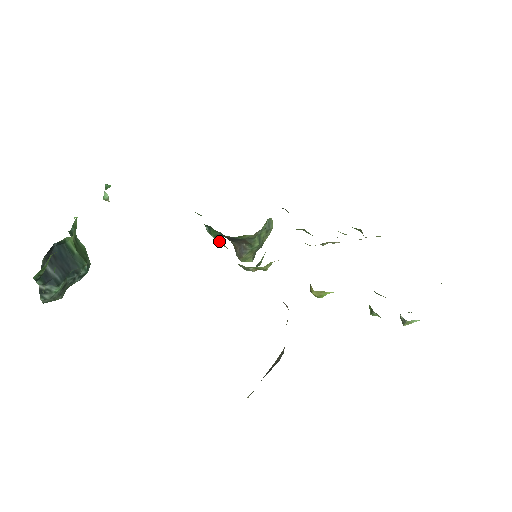
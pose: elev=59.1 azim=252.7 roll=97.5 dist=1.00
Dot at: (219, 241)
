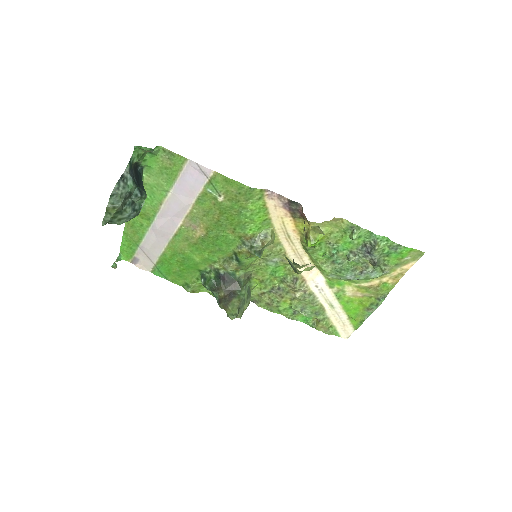
Dot at: (223, 259)
